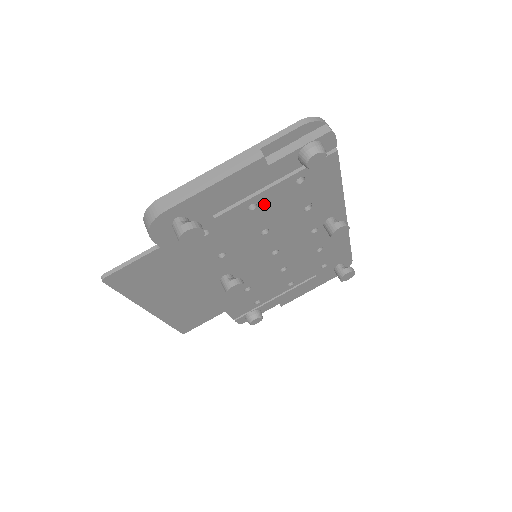
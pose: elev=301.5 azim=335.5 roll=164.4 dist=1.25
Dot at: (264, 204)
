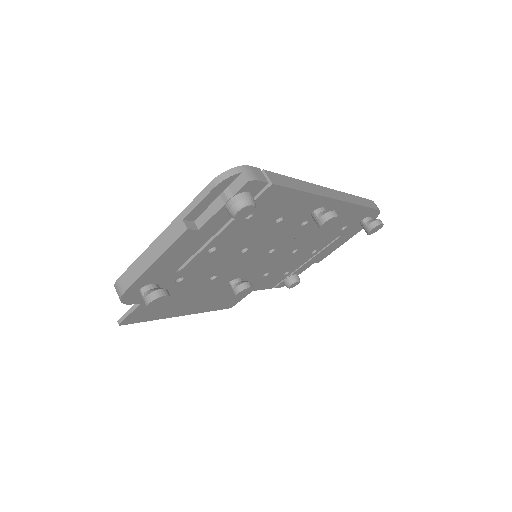
Dot at: (223, 243)
